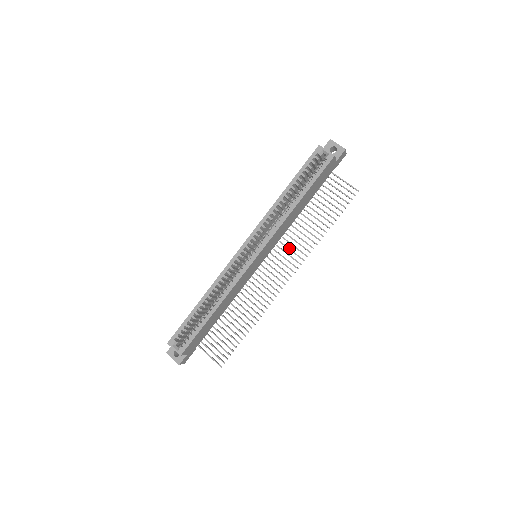
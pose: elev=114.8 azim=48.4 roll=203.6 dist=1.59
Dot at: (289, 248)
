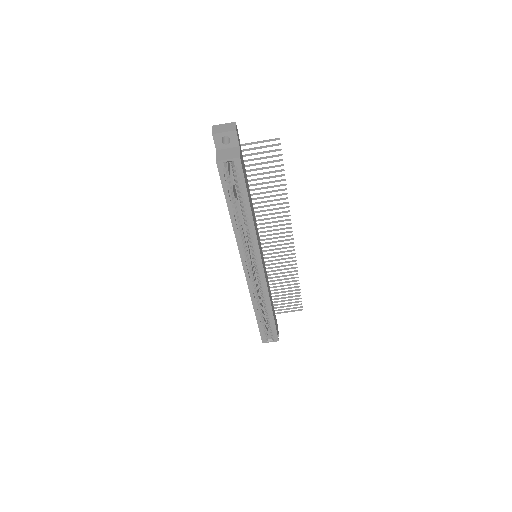
Dot at: (269, 223)
